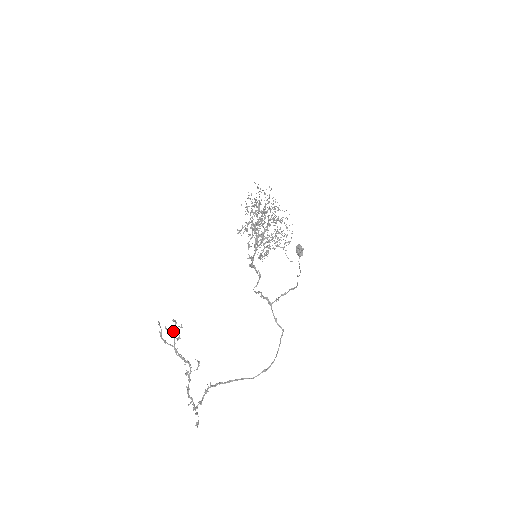
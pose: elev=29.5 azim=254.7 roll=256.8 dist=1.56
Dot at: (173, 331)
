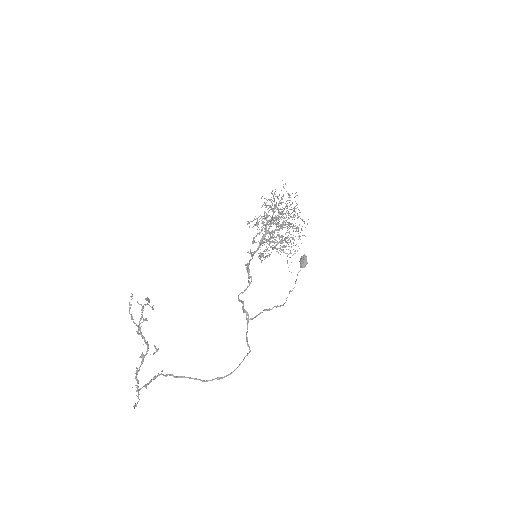
Dot at: (143, 308)
